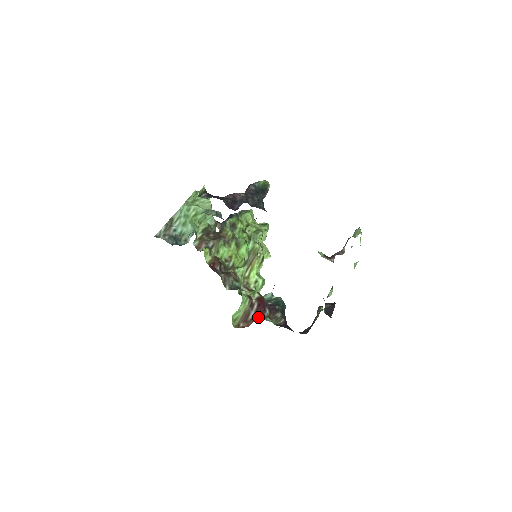
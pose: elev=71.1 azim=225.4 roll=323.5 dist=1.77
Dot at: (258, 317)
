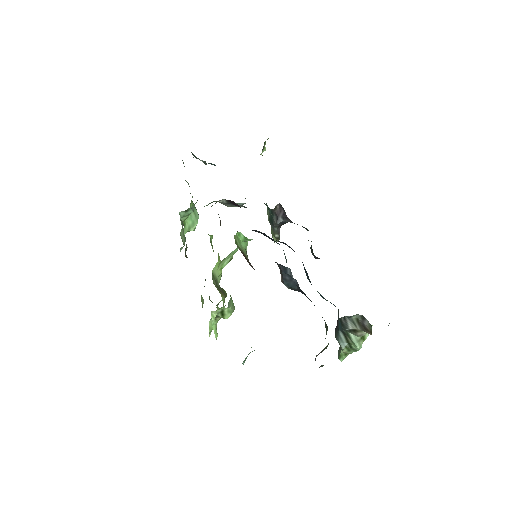
Dot at: occluded
